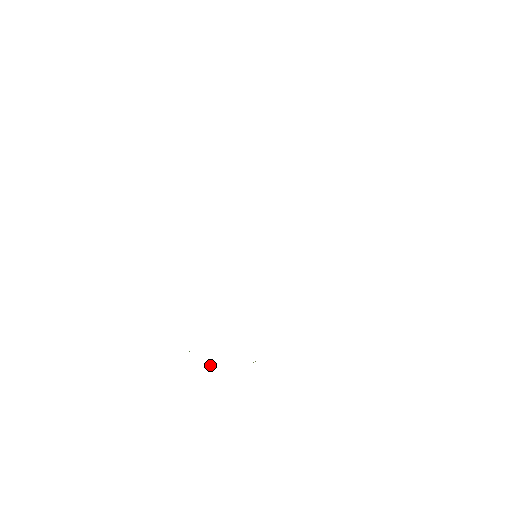
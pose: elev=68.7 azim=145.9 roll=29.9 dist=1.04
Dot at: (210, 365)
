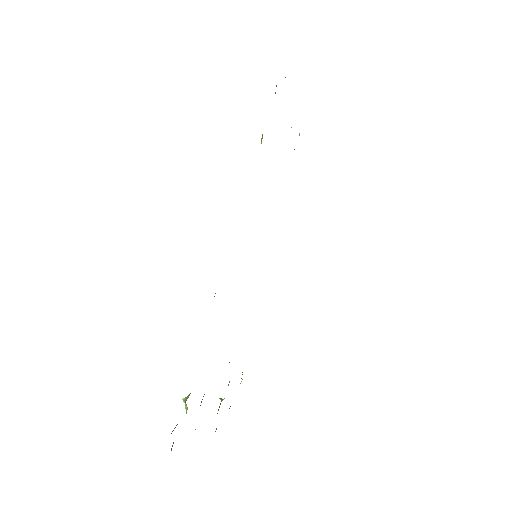
Dot at: (221, 398)
